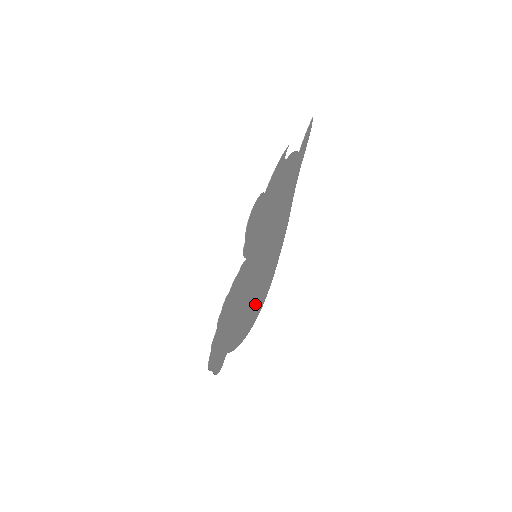
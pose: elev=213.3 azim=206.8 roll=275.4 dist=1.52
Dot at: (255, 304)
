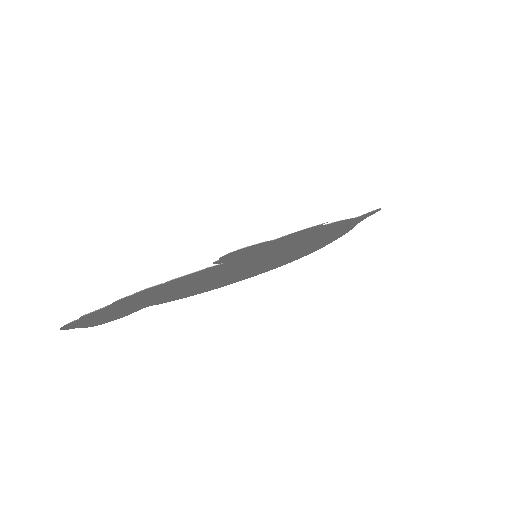
Dot at: (262, 267)
